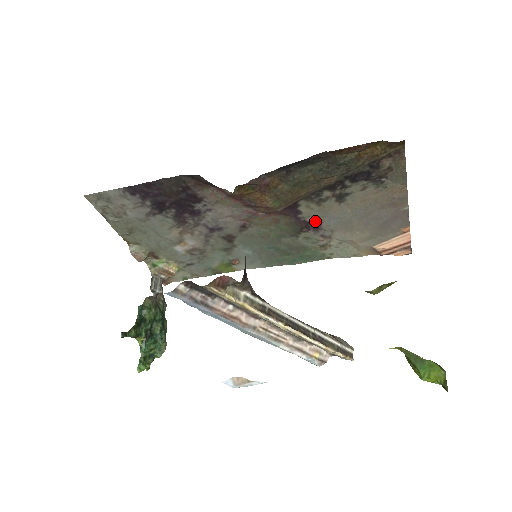
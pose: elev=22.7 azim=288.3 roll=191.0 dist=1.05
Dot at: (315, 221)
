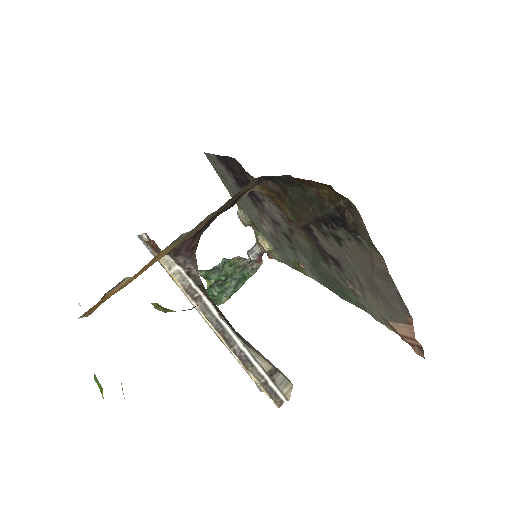
Dot at: (333, 256)
